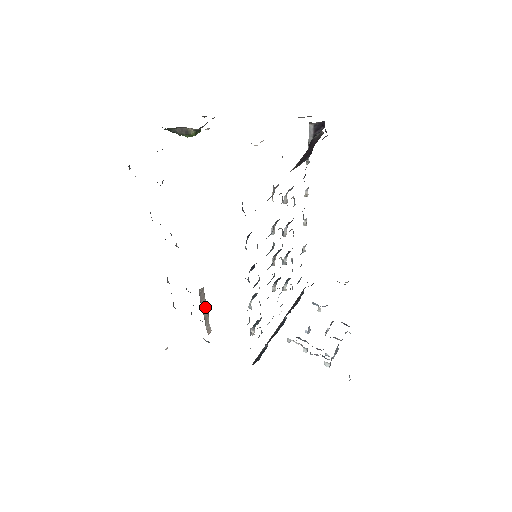
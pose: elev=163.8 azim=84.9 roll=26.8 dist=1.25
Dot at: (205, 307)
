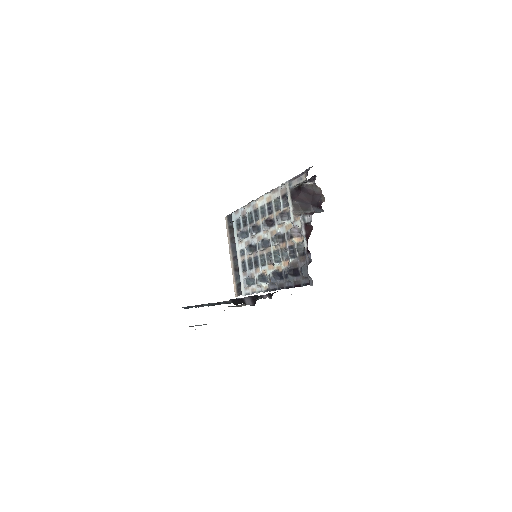
Dot at: occluded
